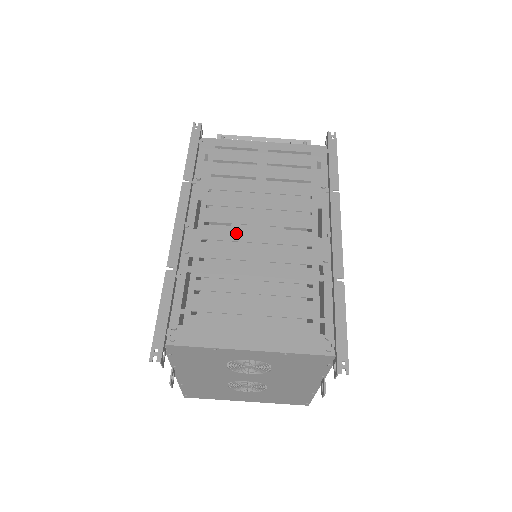
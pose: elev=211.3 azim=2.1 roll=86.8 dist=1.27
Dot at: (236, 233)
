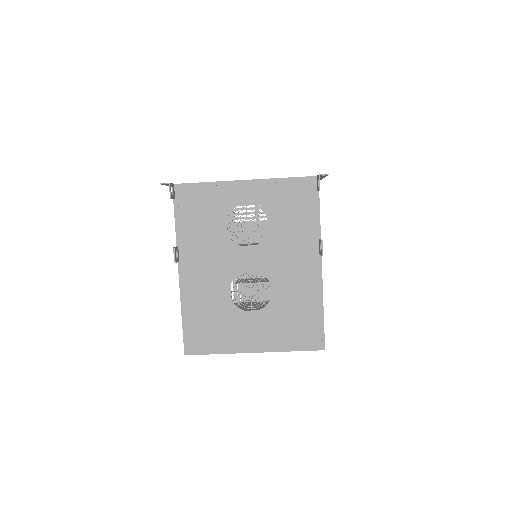
Dot at: occluded
